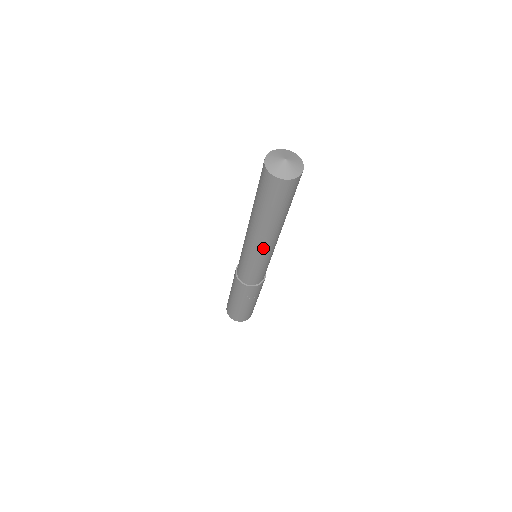
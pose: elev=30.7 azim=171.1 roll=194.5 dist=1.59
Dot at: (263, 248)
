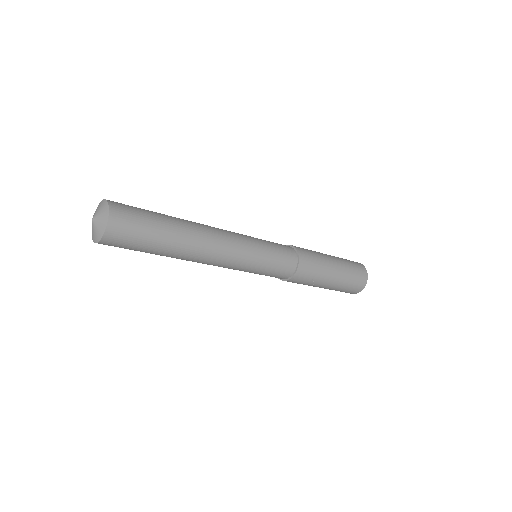
Dot at: (219, 264)
